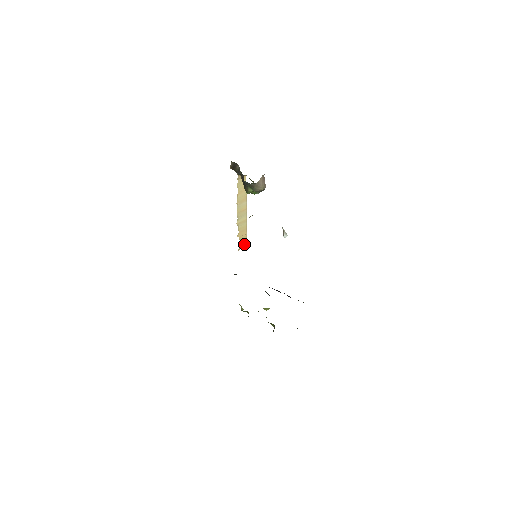
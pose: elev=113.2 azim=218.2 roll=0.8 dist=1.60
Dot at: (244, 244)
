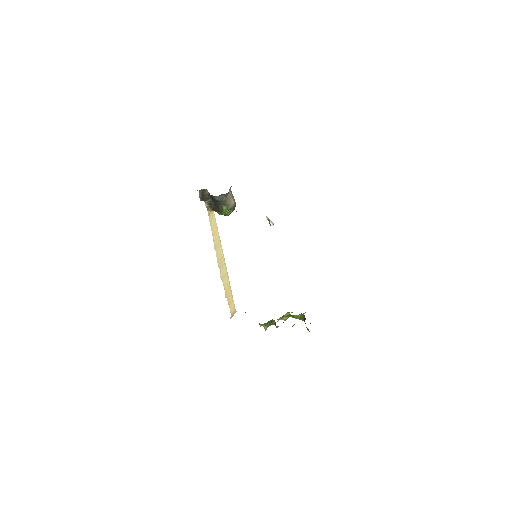
Dot at: (233, 310)
